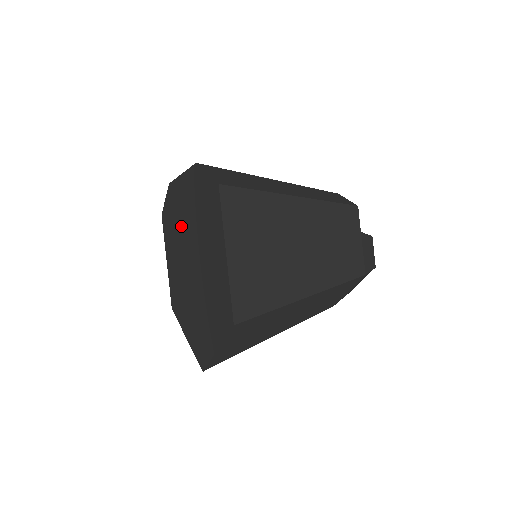
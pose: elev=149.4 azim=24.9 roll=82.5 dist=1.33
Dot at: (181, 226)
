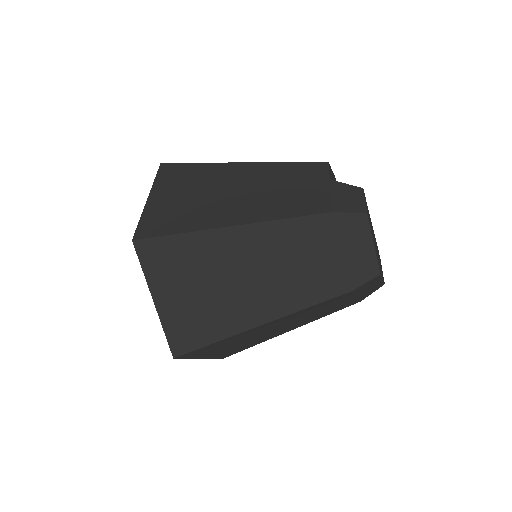
Dot at: occluded
